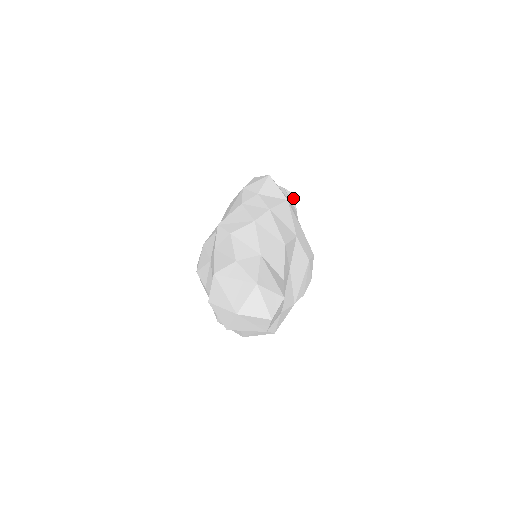
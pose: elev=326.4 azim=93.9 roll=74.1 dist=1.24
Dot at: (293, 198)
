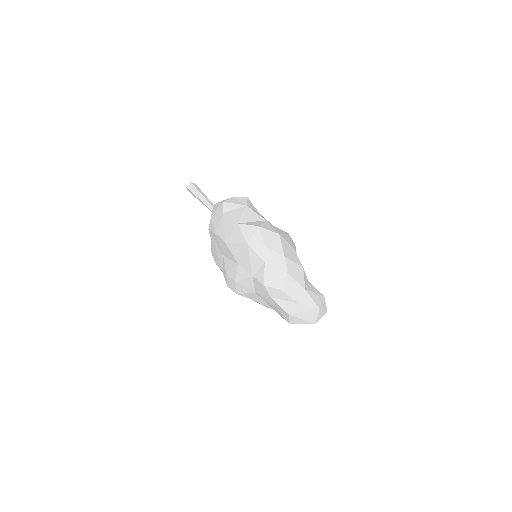
Dot at: (249, 202)
